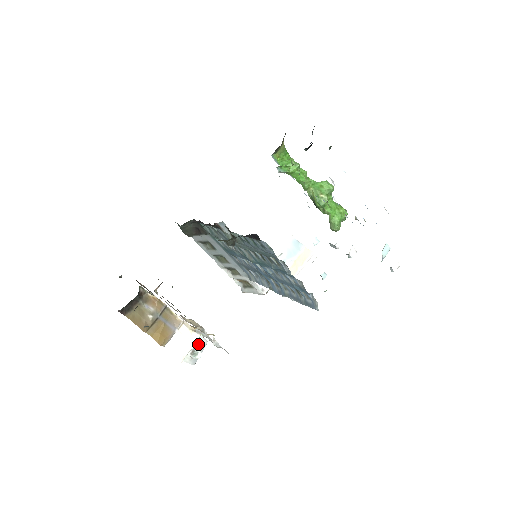
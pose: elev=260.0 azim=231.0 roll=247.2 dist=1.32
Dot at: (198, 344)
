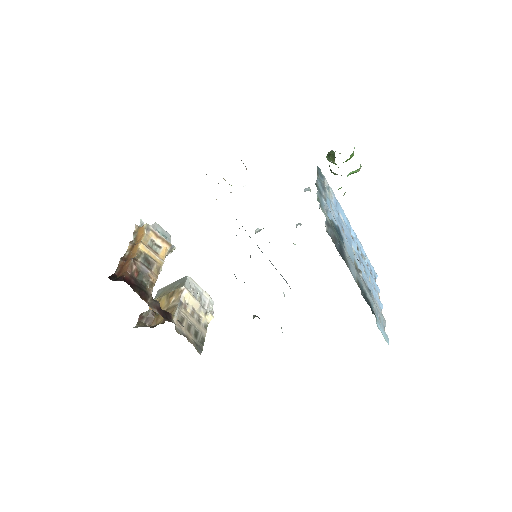
Dot at: occluded
